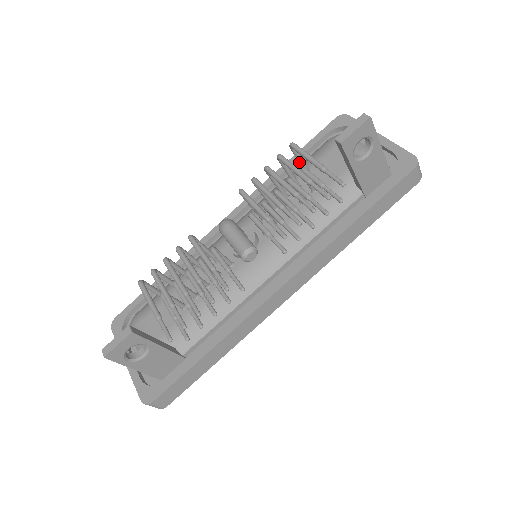
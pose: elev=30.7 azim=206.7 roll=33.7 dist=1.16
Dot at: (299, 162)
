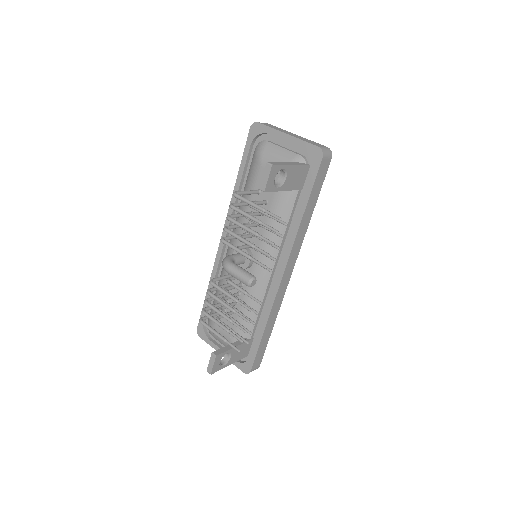
Dot at: occluded
